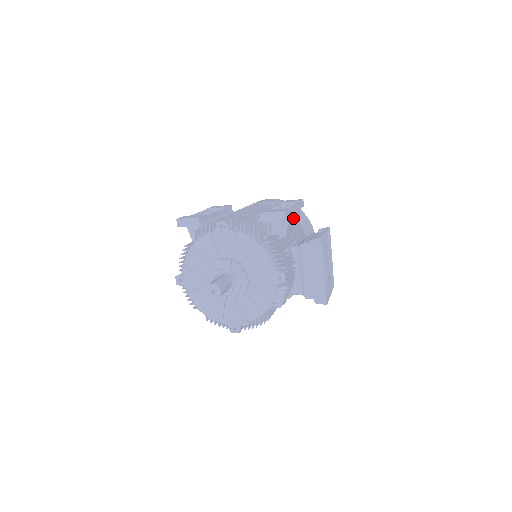
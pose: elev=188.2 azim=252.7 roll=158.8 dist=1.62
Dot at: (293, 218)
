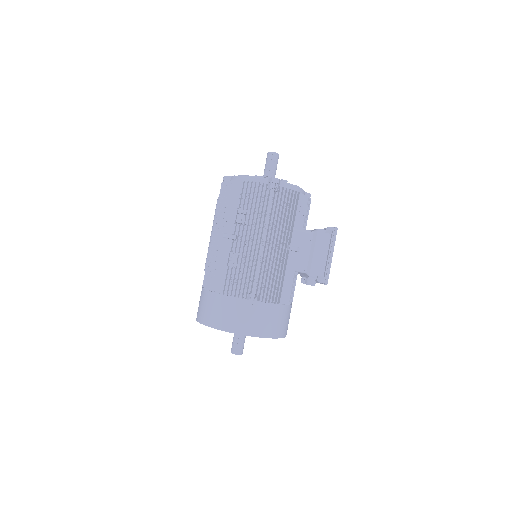
Dot at: occluded
